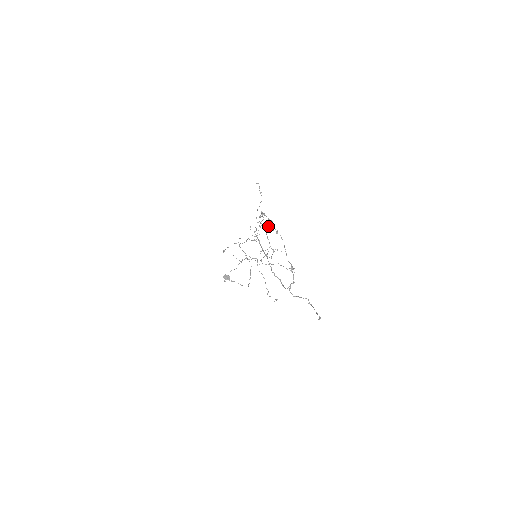
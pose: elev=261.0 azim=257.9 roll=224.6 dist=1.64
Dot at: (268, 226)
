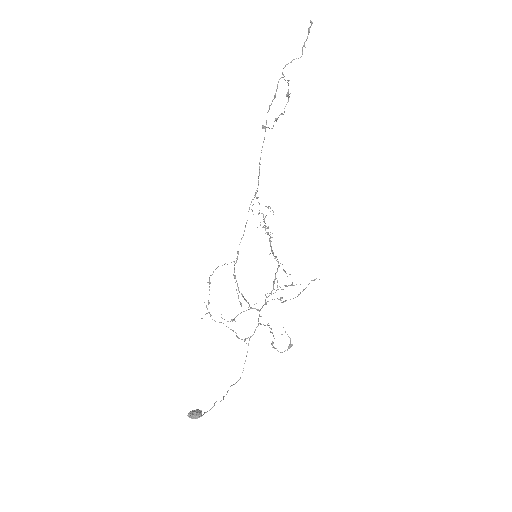
Dot at: occluded
